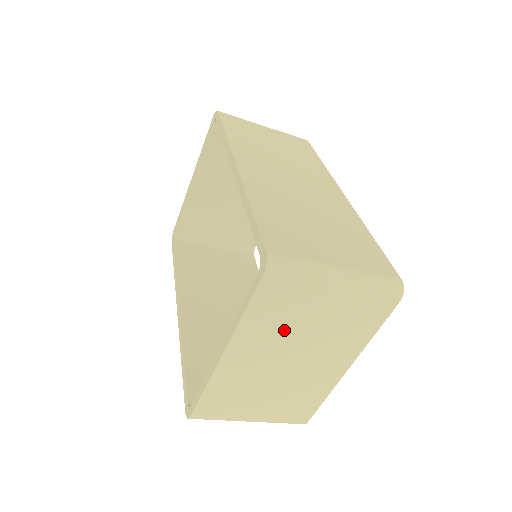
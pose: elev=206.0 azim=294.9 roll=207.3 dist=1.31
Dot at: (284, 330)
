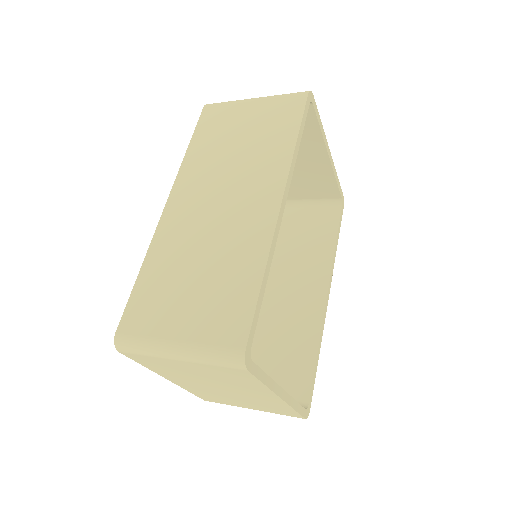
Dot at: (184, 374)
